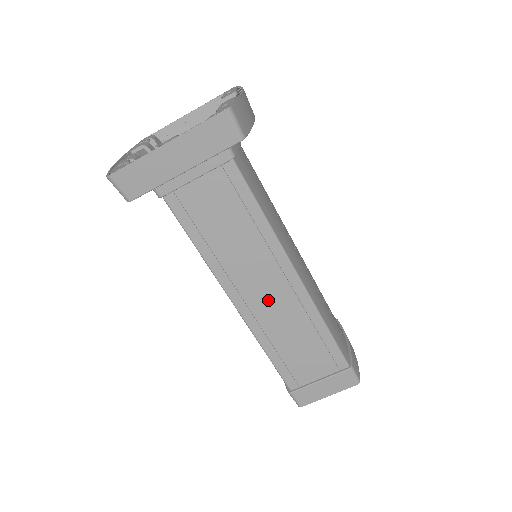
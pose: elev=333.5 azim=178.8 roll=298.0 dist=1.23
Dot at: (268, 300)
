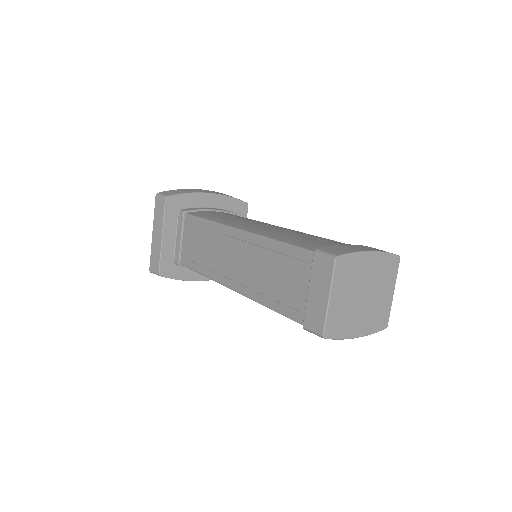
Dot at: (239, 264)
